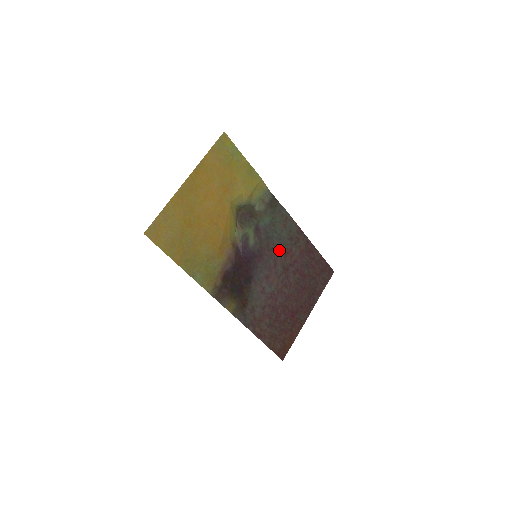
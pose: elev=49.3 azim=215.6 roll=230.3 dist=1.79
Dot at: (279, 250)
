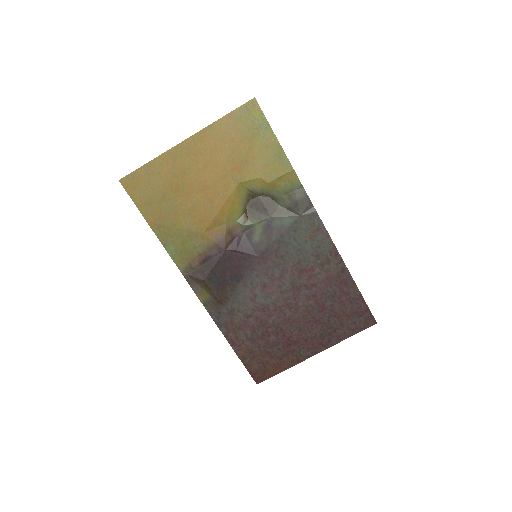
Dot at: (293, 262)
